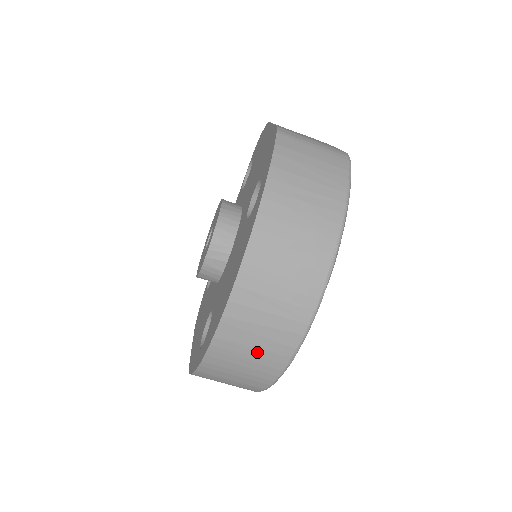
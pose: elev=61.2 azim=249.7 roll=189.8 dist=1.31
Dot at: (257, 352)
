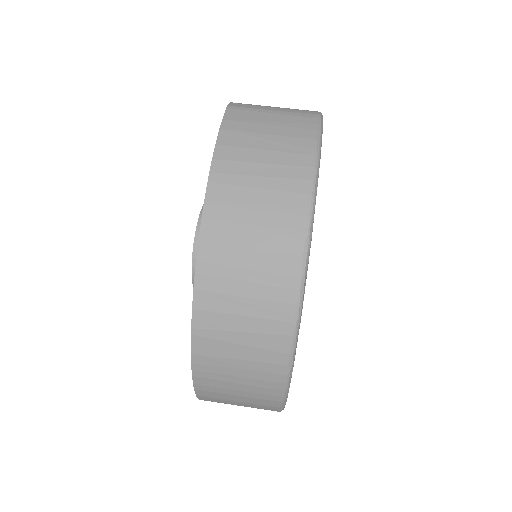
Dot at: (246, 365)
